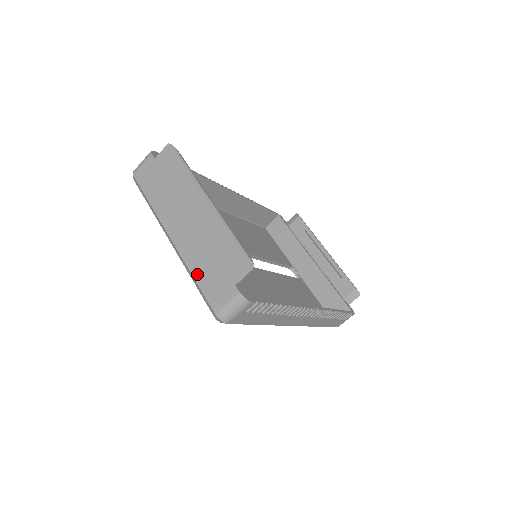
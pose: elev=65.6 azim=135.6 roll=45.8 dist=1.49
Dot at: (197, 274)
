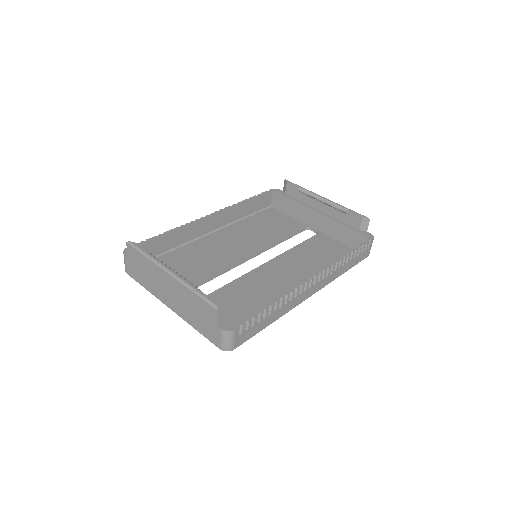
Dot at: (195, 326)
